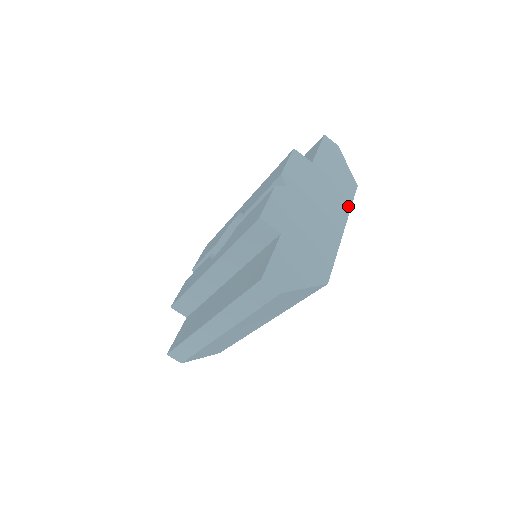
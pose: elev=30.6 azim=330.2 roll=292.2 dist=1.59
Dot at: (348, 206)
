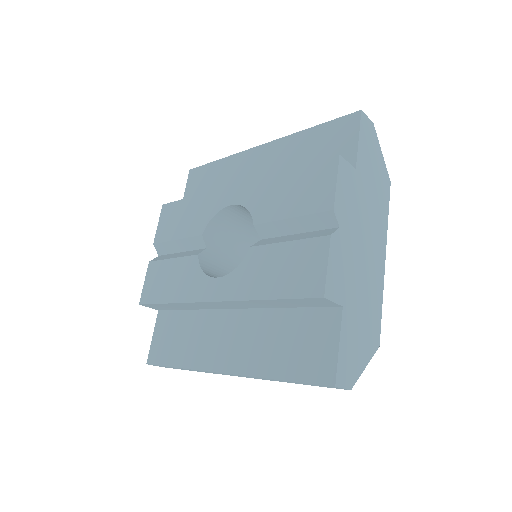
Dot at: (386, 221)
